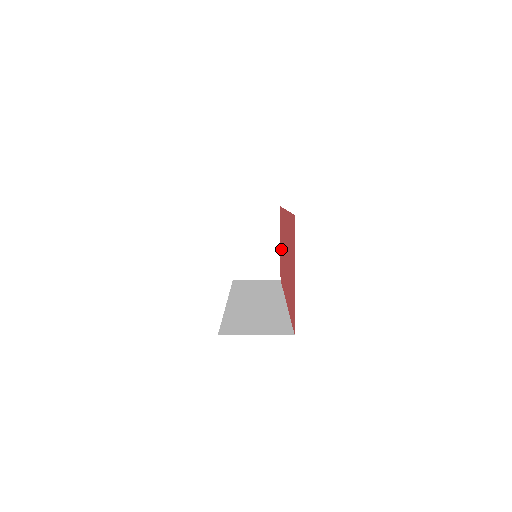
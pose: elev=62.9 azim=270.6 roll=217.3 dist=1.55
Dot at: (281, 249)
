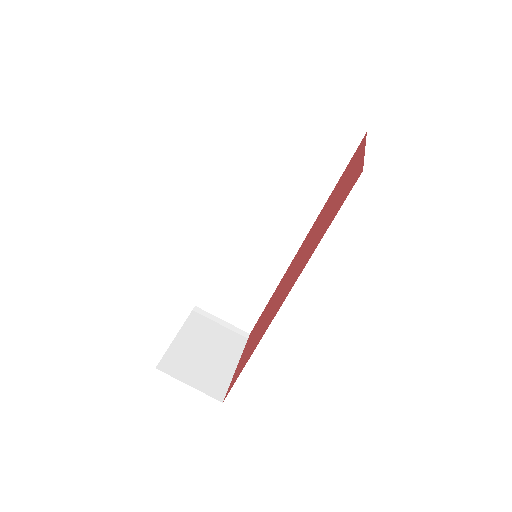
Dot at: (247, 348)
